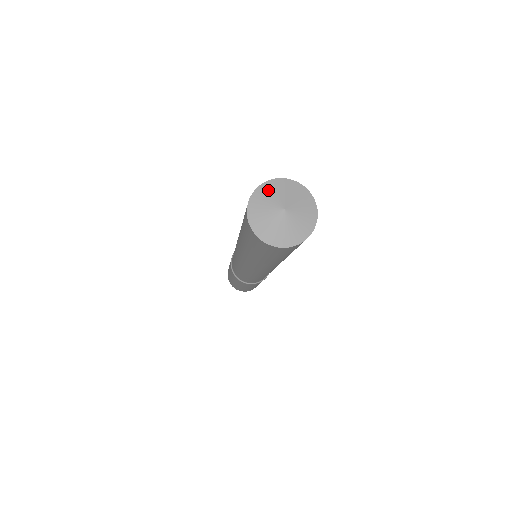
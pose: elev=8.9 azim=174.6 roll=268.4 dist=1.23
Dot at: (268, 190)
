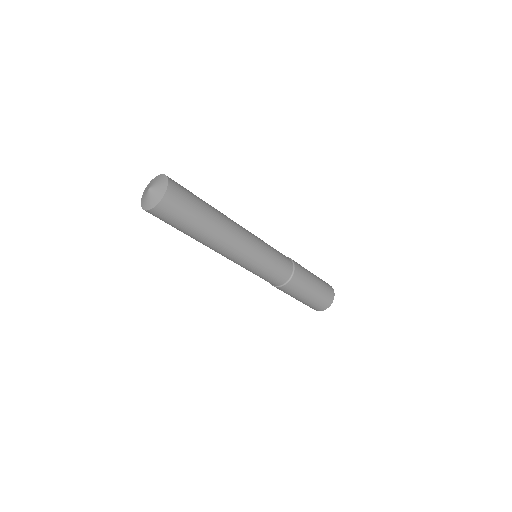
Dot at: (148, 186)
